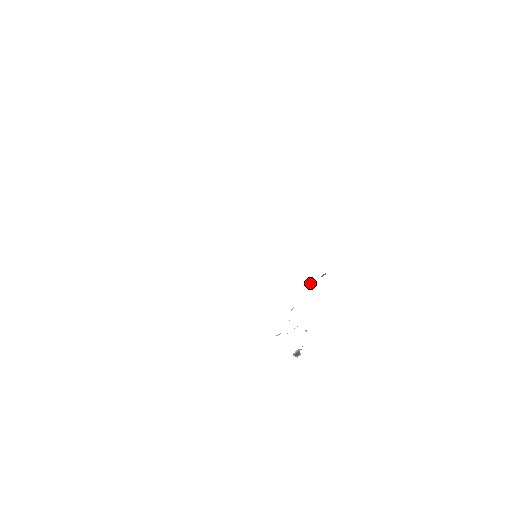
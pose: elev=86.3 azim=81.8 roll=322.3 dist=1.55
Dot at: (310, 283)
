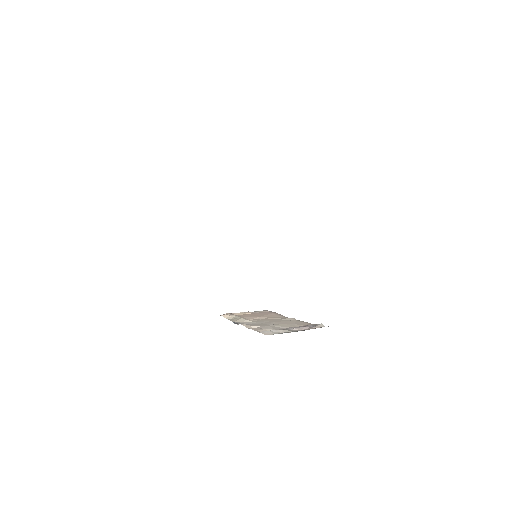
Dot at: (290, 328)
